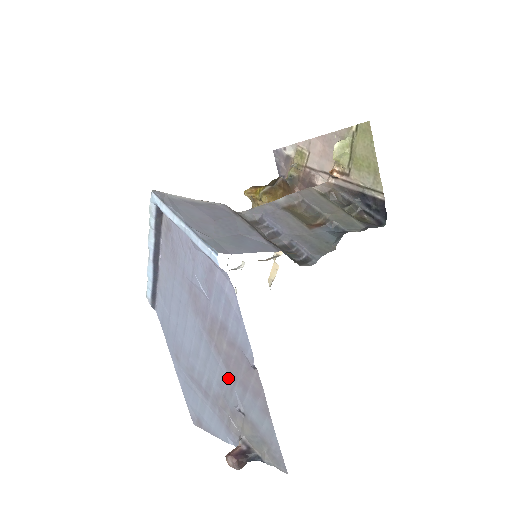
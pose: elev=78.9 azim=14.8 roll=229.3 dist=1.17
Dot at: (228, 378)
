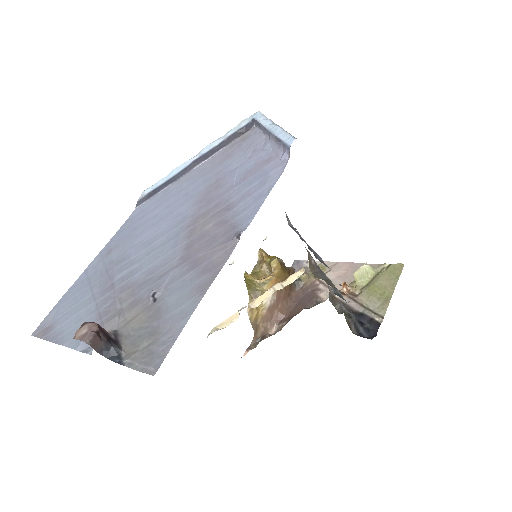
Dot at: (176, 260)
